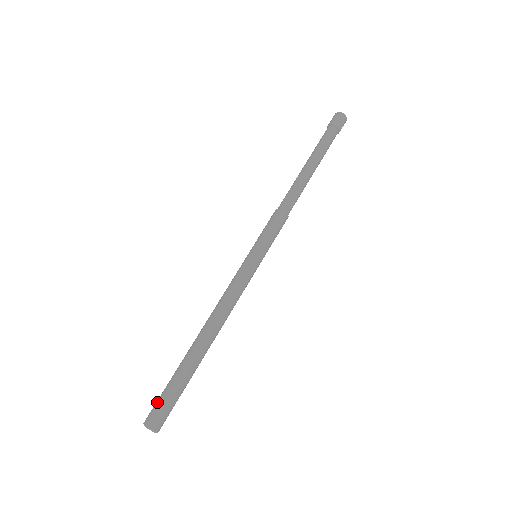
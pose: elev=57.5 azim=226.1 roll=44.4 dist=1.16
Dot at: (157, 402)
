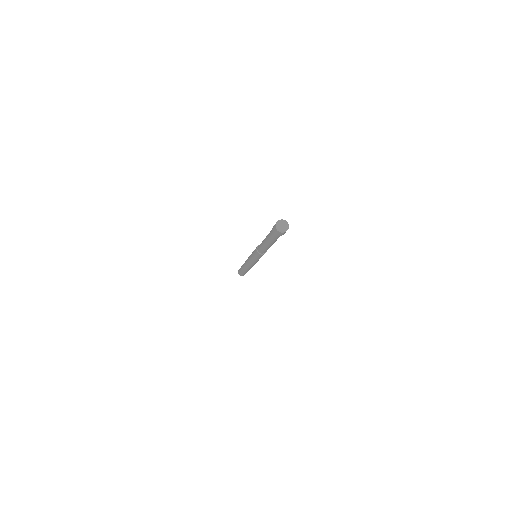
Dot at: (239, 271)
